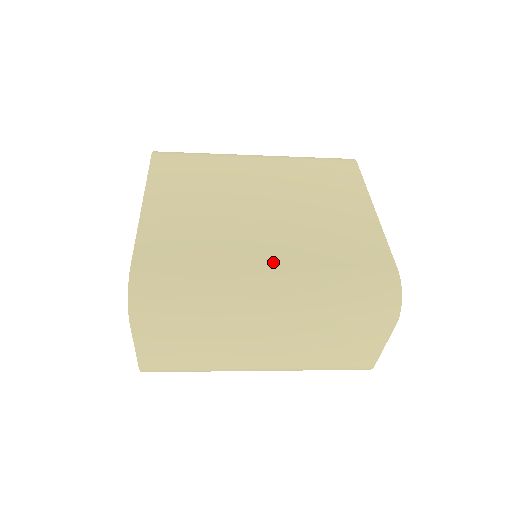
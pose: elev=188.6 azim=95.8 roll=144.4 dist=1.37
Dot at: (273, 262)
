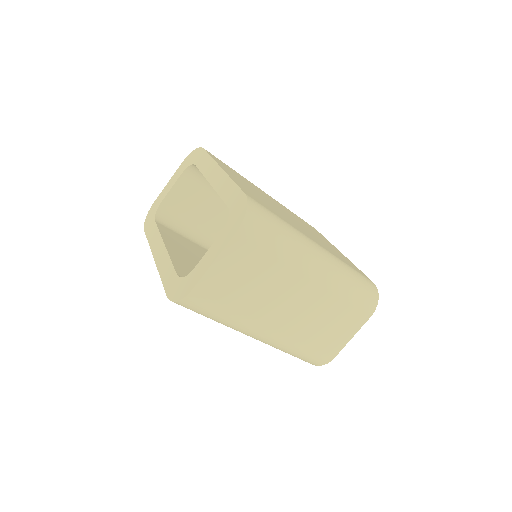
Dot at: (317, 242)
